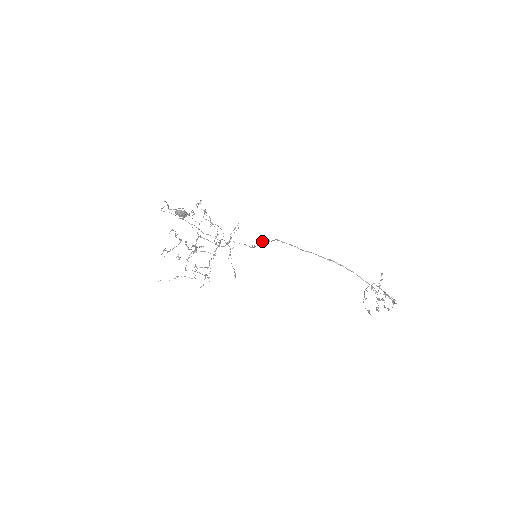
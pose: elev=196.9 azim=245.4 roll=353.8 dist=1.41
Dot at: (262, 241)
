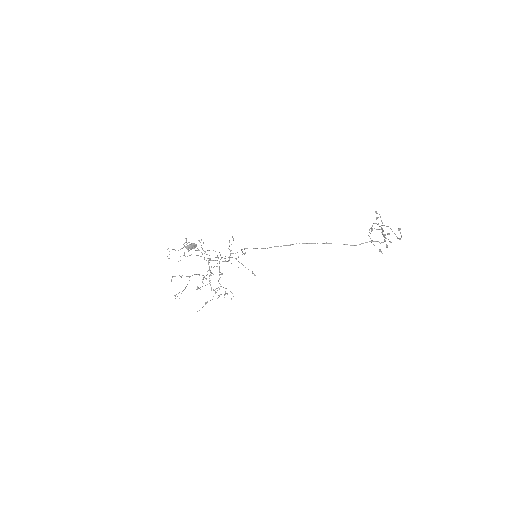
Dot at: occluded
